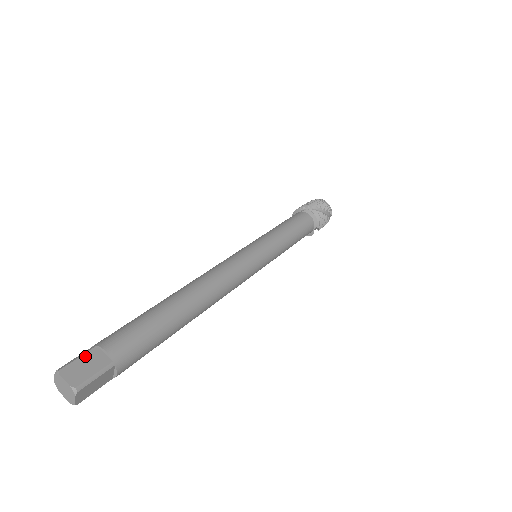
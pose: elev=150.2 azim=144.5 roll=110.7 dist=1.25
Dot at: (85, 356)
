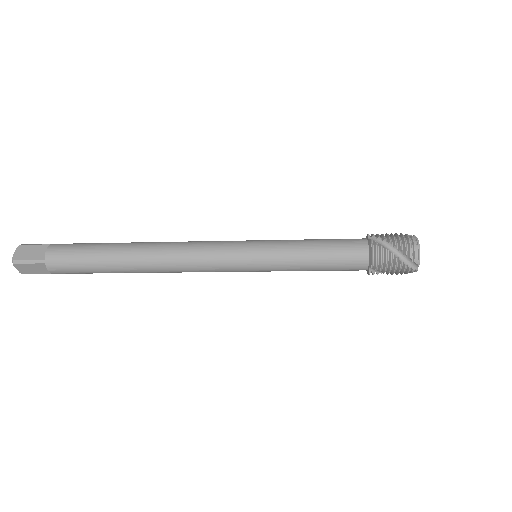
Dot at: (38, 246)
